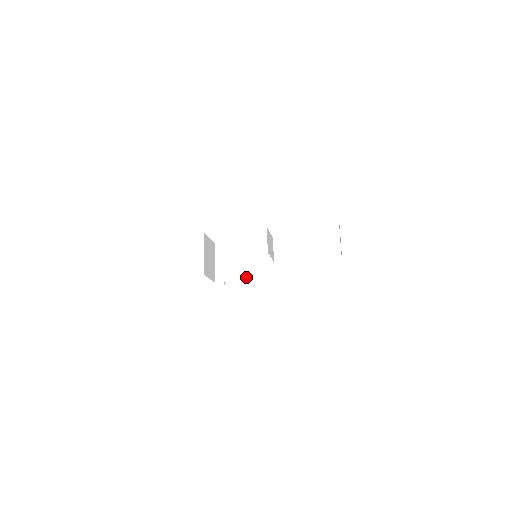
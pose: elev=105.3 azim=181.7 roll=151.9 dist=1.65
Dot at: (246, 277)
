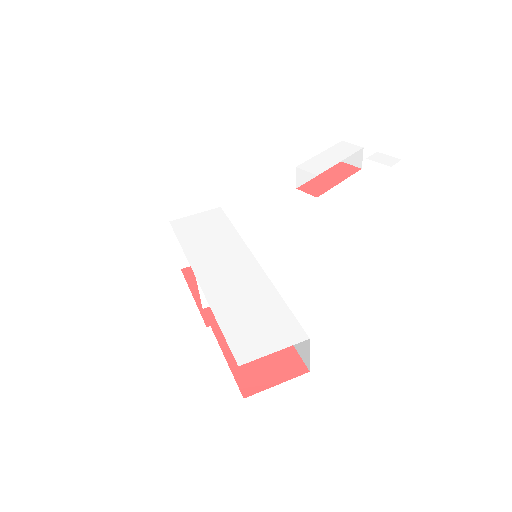
Dot at: occluded
